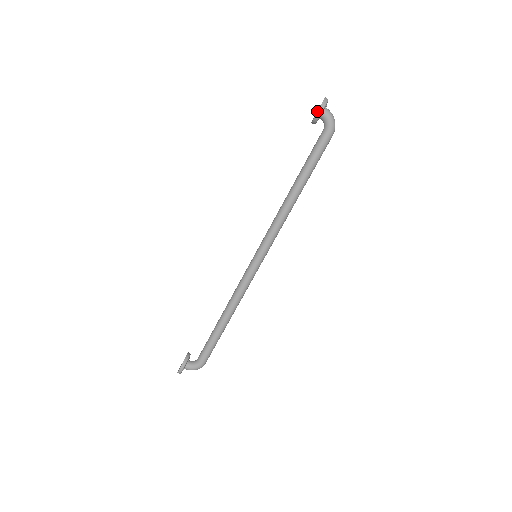
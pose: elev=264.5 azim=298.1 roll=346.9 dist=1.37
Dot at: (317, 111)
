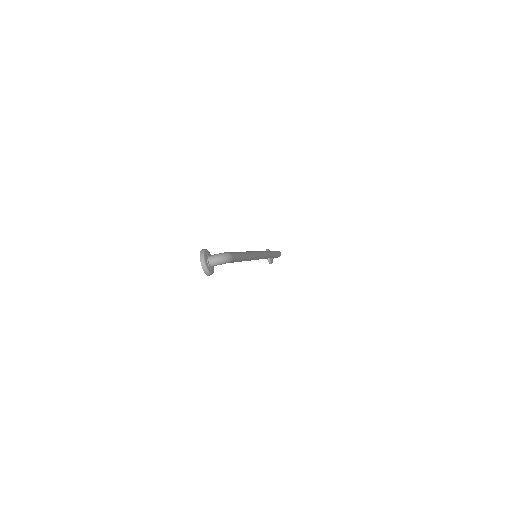
Dot at: occluded
